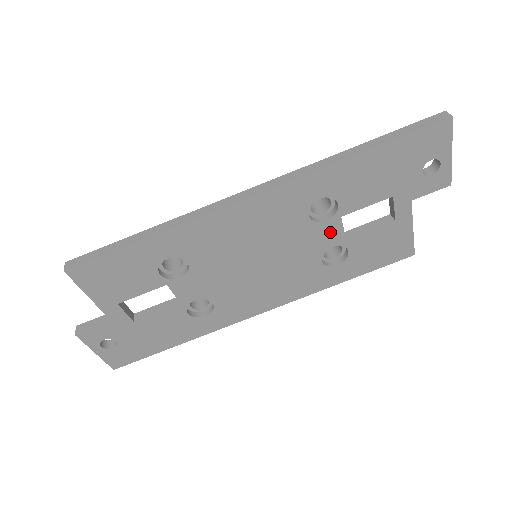
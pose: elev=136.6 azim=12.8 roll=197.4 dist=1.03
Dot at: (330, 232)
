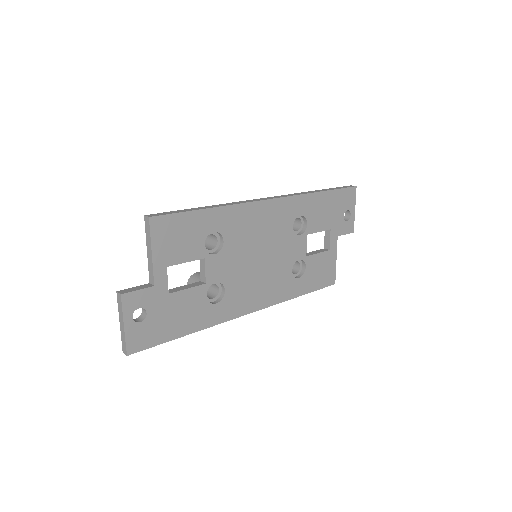
Dot at: (300, 246)
